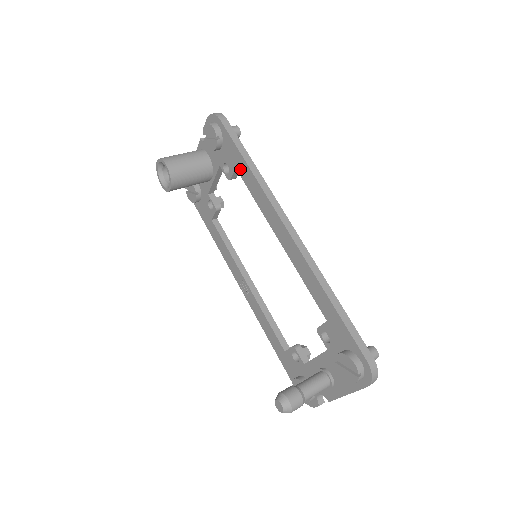
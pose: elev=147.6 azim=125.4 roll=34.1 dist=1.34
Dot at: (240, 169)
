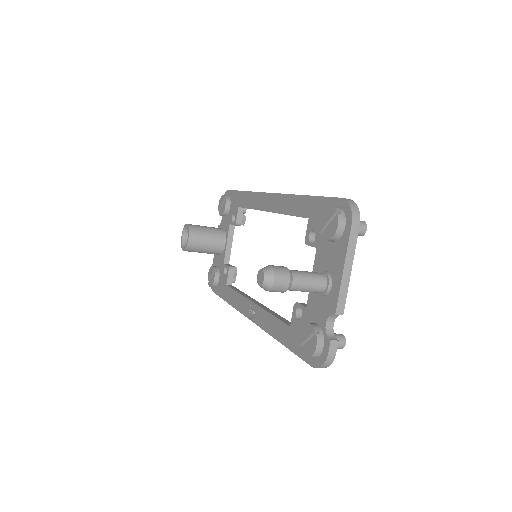
Dot at: (241, 202)
